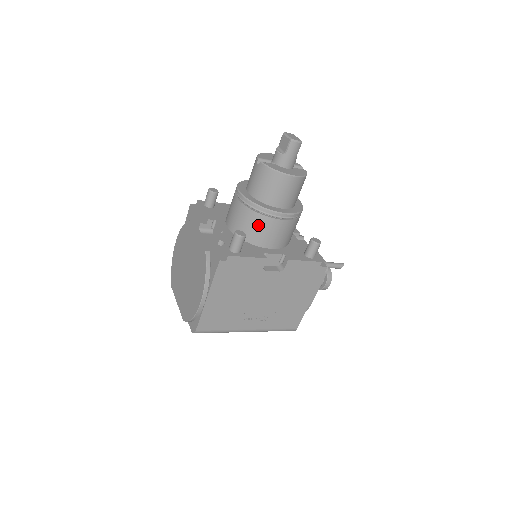
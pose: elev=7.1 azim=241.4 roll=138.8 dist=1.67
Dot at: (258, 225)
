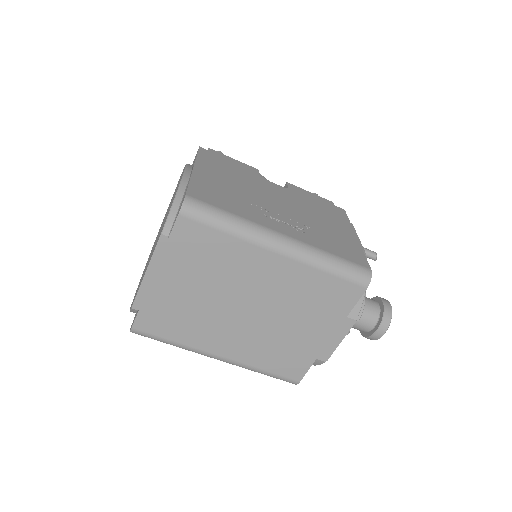
Dot at: occluded
